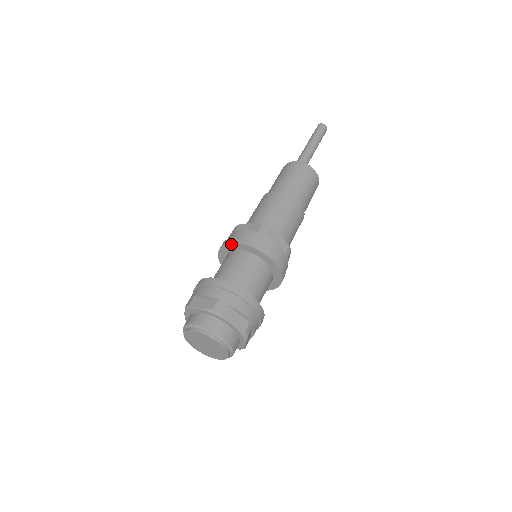
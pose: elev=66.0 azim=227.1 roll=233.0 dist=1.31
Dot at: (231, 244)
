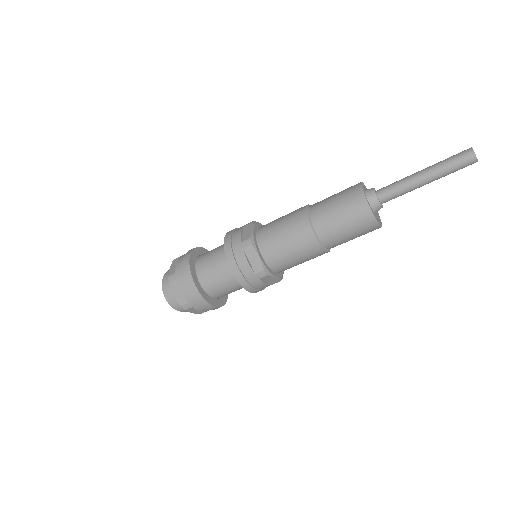
Dot at: (229, 263)
